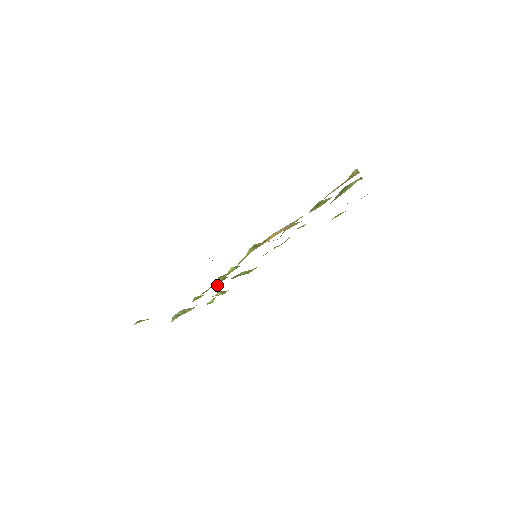
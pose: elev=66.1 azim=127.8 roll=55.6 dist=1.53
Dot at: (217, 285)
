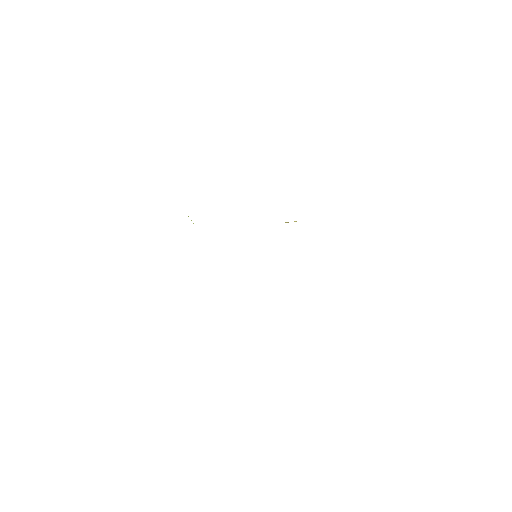
Dot at: occluded
